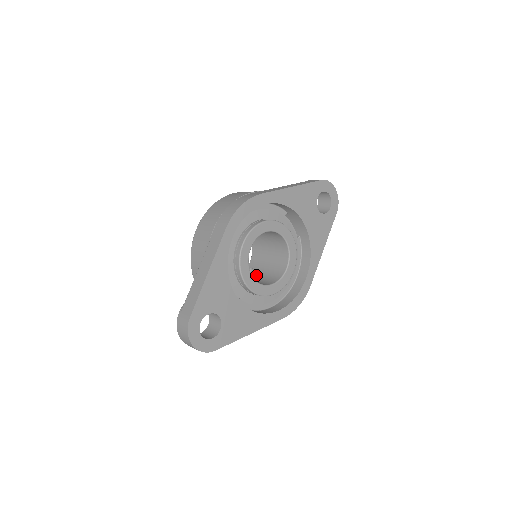
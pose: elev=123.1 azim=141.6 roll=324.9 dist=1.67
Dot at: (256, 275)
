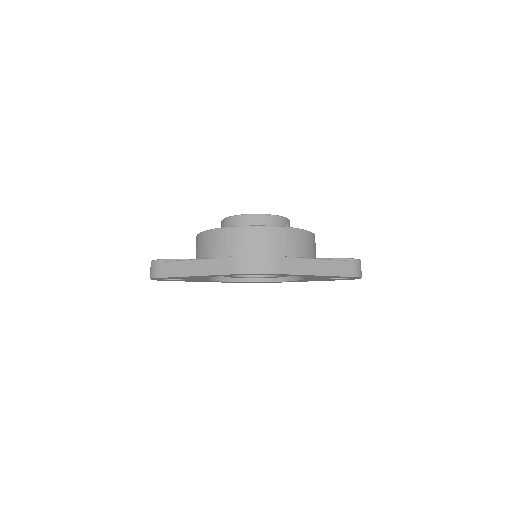
Dot at: occluded
